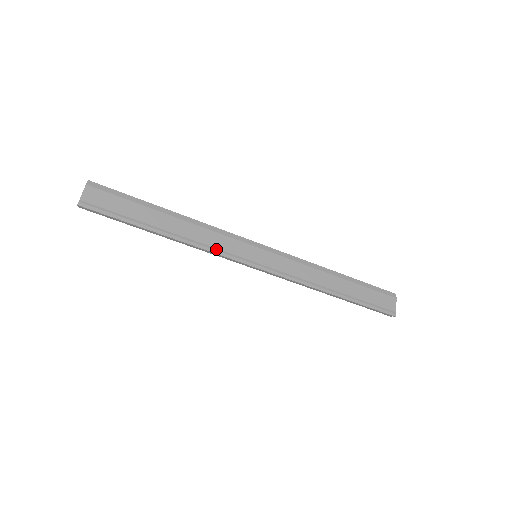
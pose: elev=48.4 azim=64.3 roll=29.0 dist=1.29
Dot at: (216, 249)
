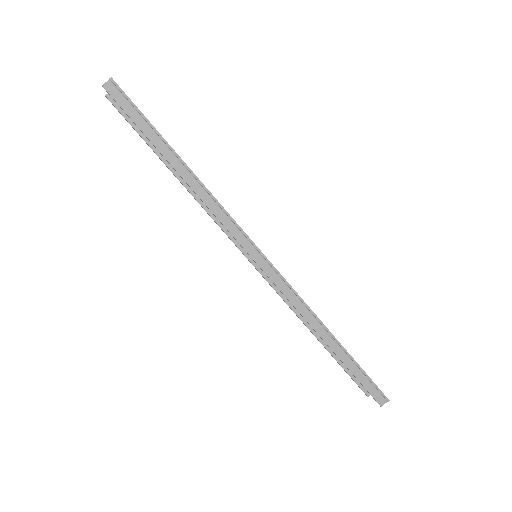
Dot at: (227, 214)
